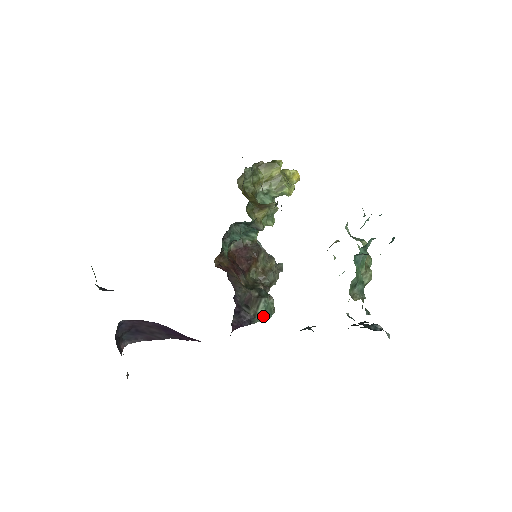
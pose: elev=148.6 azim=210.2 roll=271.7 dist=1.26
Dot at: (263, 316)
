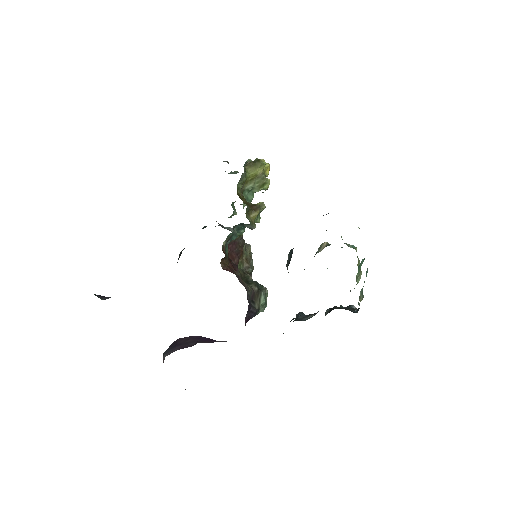
Dot at: (263, 307)
